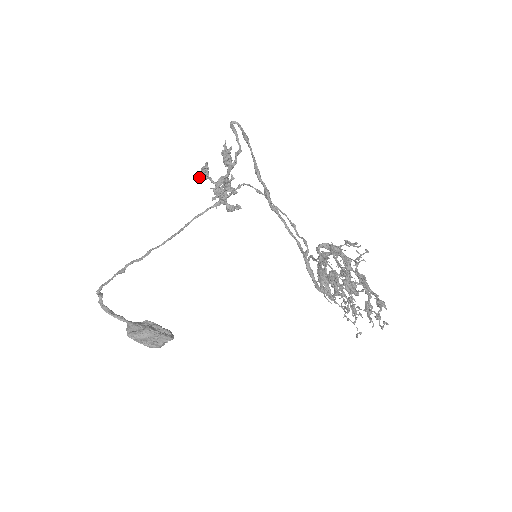
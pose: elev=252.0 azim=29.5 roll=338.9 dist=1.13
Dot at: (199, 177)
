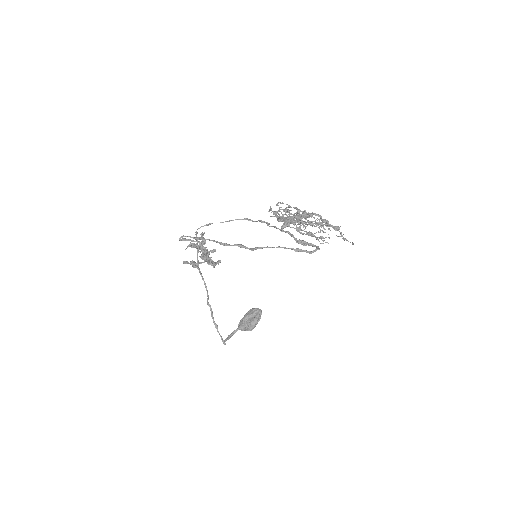
Dot at: occluded
